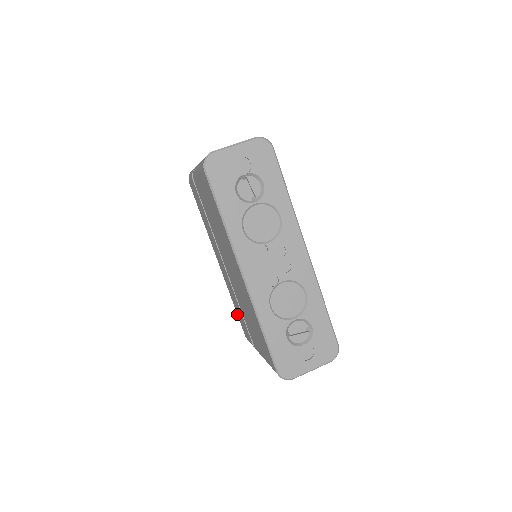
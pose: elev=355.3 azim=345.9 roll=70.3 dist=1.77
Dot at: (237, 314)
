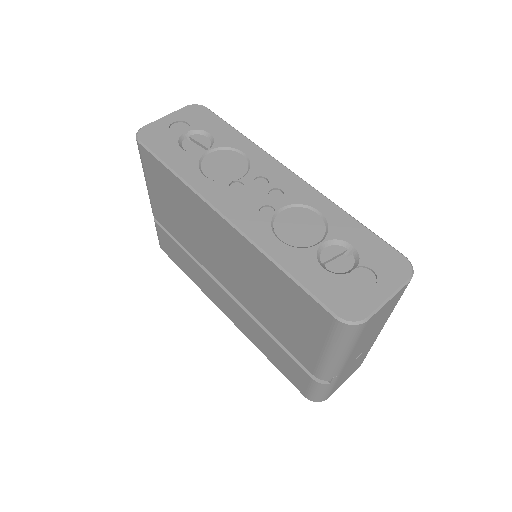
Dot at: (278, 369)
